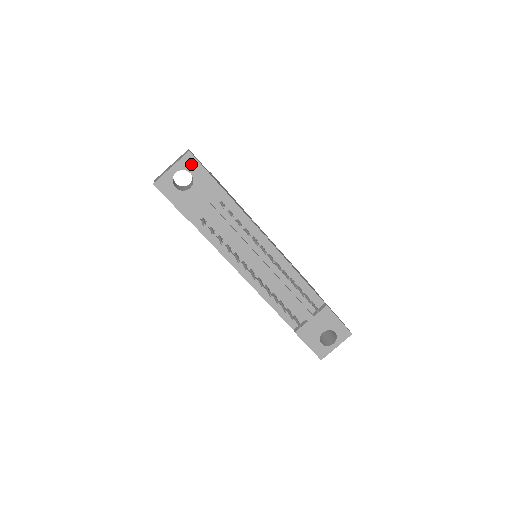
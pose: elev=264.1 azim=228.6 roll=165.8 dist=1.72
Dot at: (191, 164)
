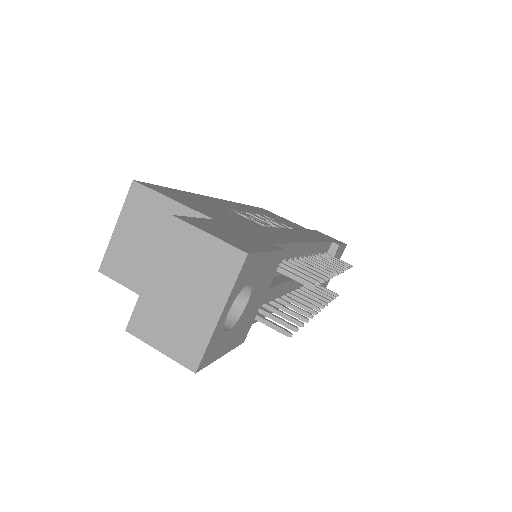
Dot at: (249, 270)
